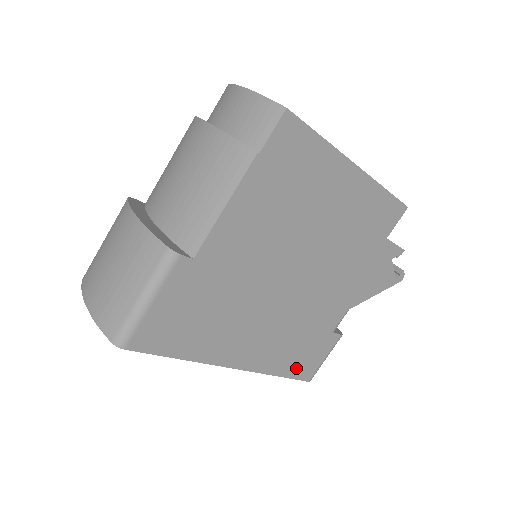
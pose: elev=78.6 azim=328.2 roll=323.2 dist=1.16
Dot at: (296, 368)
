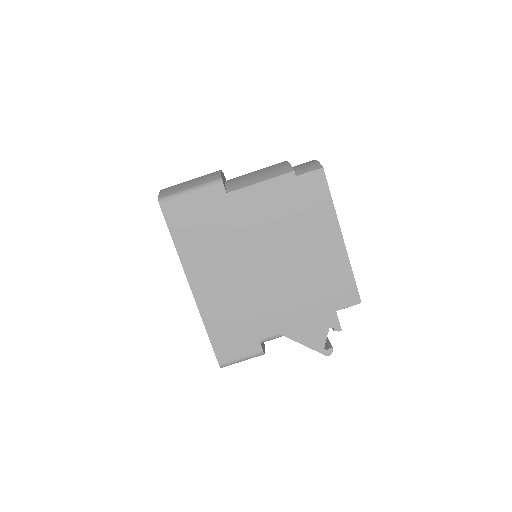
Dot at: (220, 340)
